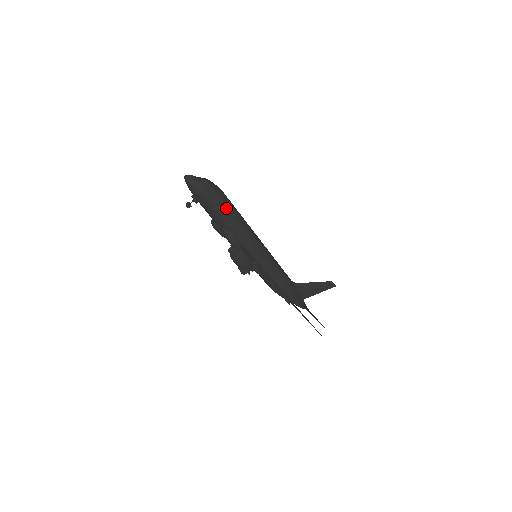
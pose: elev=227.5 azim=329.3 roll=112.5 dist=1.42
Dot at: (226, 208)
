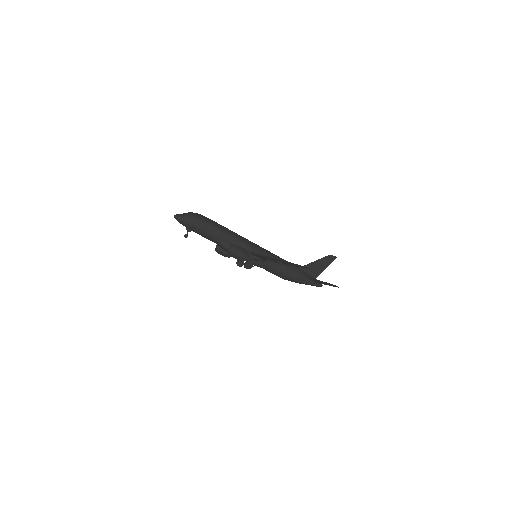
Dot at: (212, 225)
